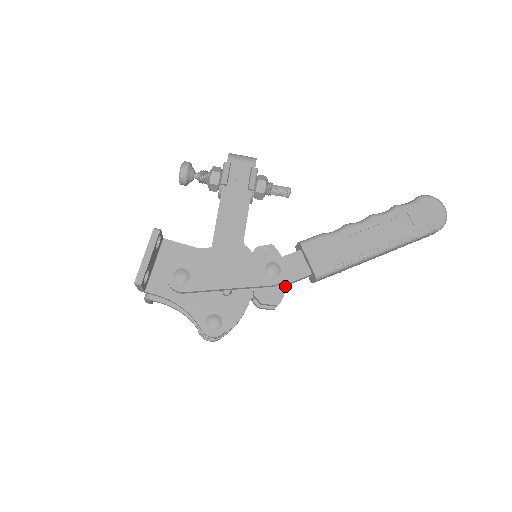
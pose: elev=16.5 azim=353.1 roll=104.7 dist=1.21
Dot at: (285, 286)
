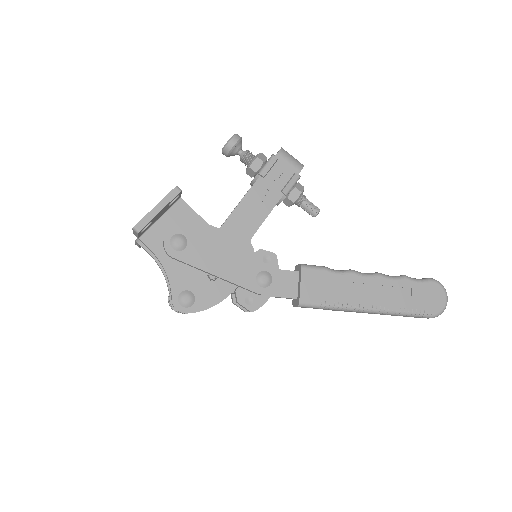
Dot at: (267, 298)
